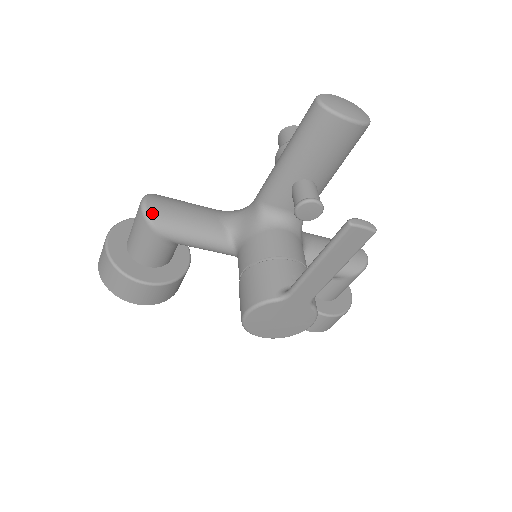
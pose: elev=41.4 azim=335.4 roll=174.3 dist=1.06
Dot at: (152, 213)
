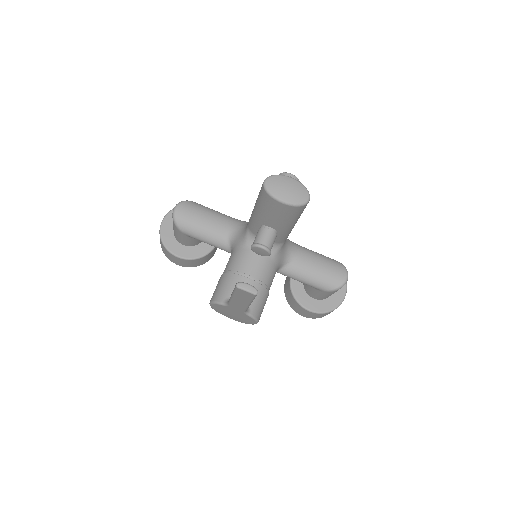
Dot at: (178, 217)
